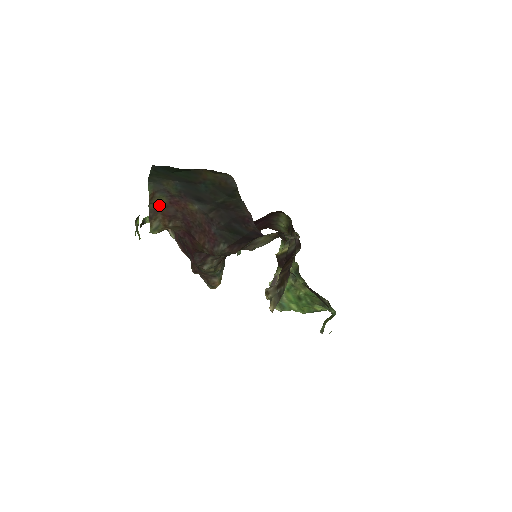
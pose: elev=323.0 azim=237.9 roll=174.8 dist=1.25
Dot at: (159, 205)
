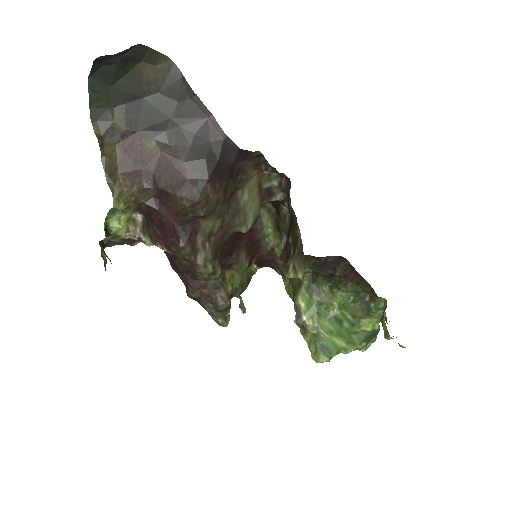
Dot at: (113, 159)
